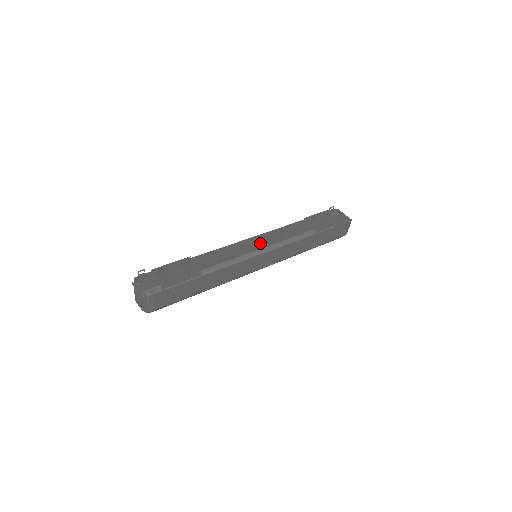
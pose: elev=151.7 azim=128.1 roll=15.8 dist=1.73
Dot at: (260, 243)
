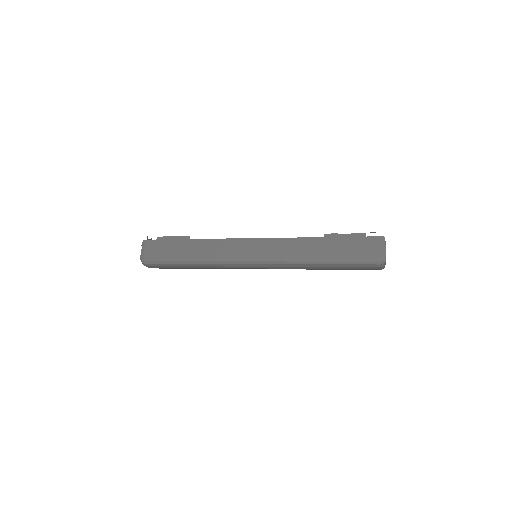
Dot at: occluded
